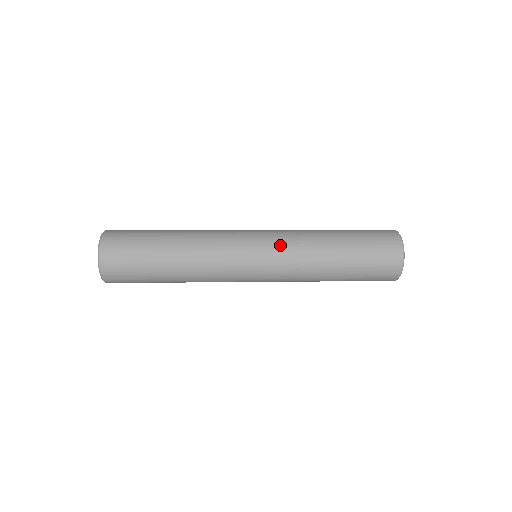
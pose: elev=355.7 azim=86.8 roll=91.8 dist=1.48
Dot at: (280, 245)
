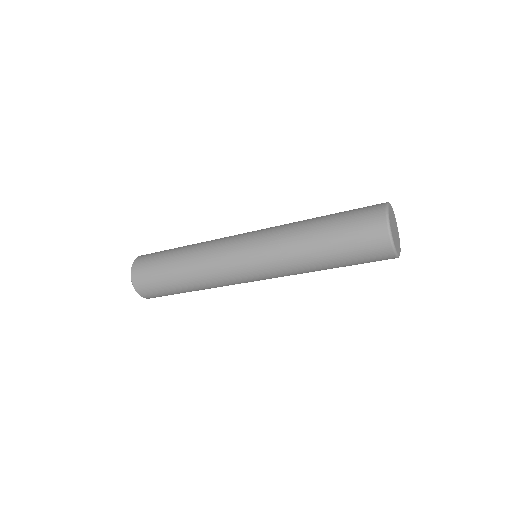
Dot at: (266, 230)
